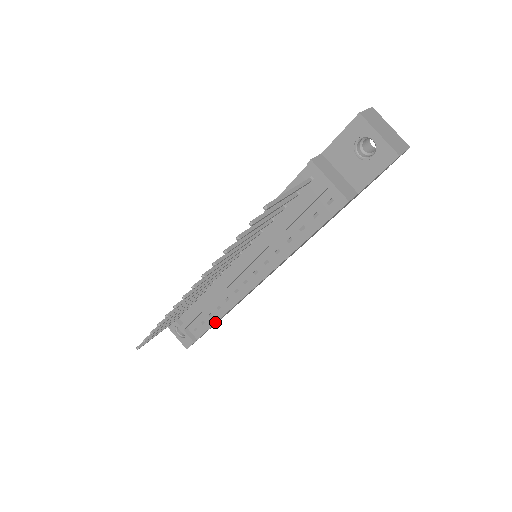
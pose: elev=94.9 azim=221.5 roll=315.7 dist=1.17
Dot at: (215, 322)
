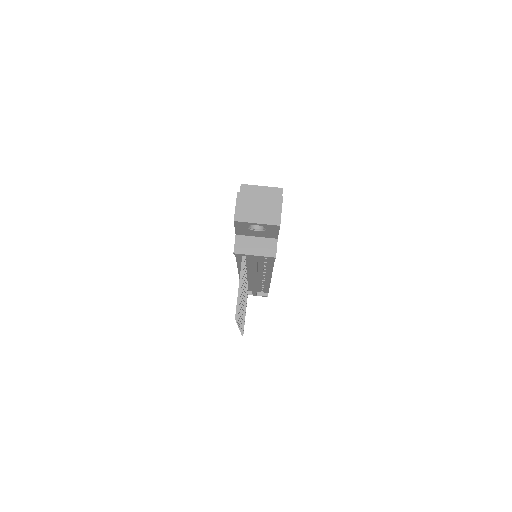
Dot at: (268, 288)
